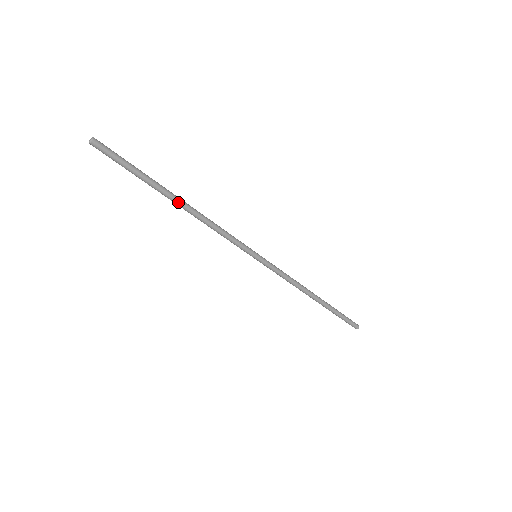
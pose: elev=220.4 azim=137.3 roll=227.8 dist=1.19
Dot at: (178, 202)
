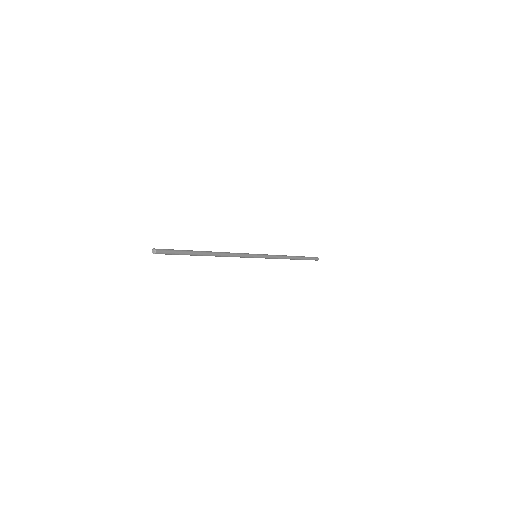
Dot at: (209, 254)
